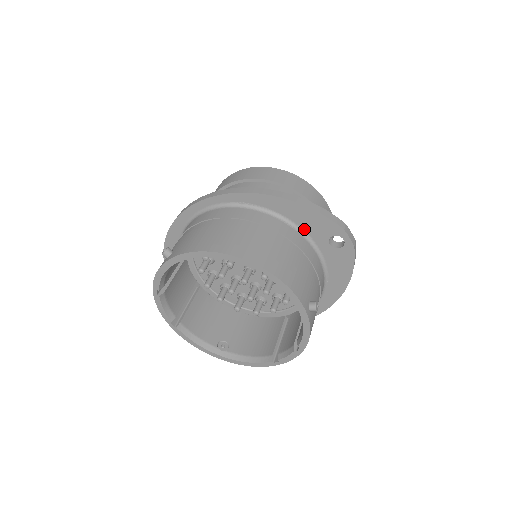
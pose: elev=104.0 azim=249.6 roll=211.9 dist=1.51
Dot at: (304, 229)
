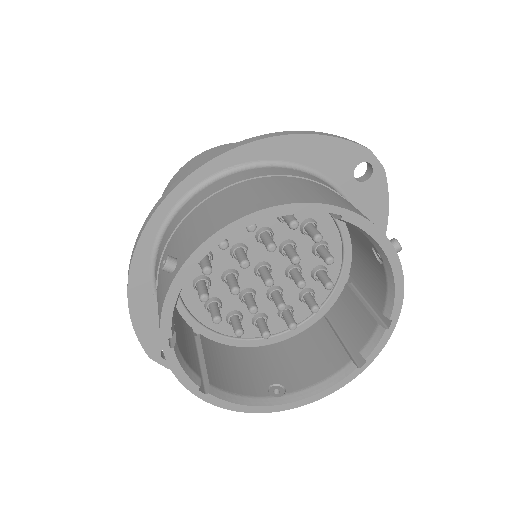
Dot at: (321, 171)
